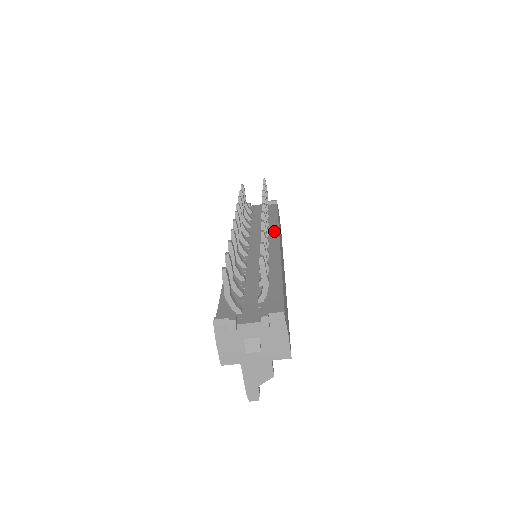
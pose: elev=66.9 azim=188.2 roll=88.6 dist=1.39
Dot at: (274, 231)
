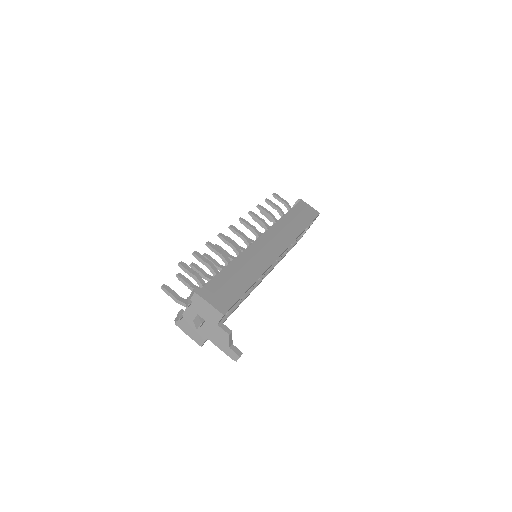
Dot at: occluded
